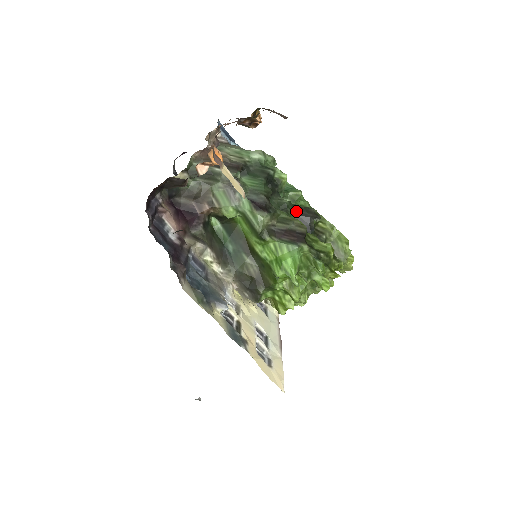
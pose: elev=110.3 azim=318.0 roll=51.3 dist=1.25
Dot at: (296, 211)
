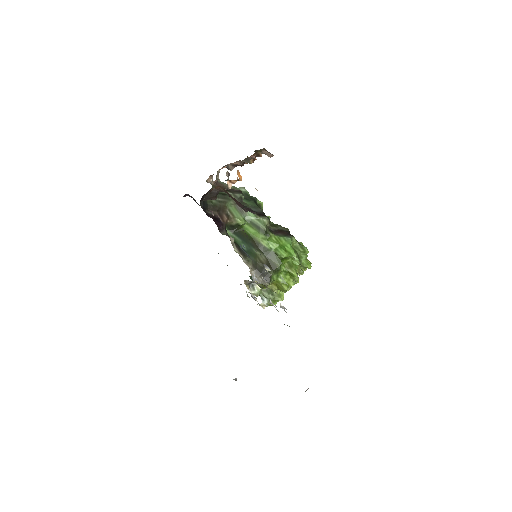
Dot at: occluded
